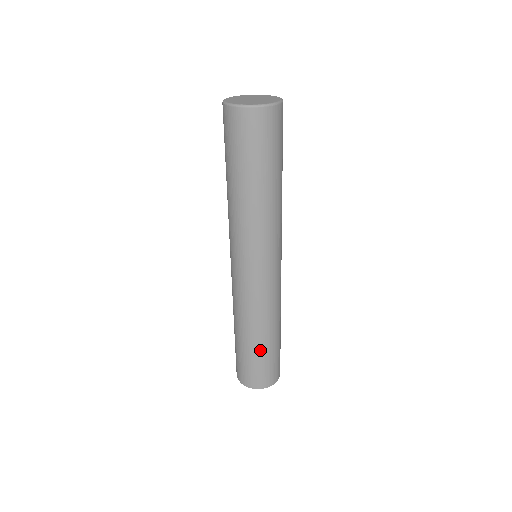
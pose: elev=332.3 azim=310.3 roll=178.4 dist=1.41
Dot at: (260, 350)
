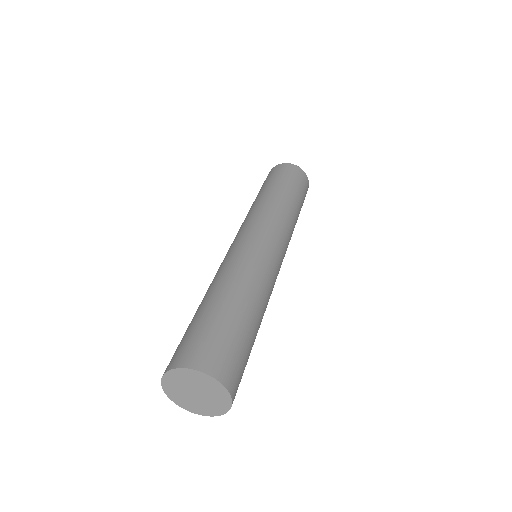
Dot at: (233, 313)
